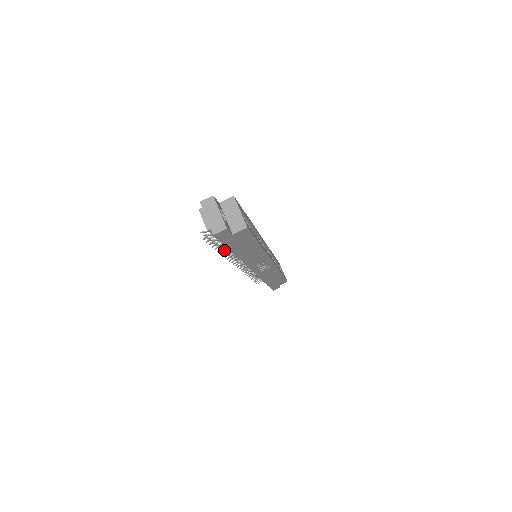
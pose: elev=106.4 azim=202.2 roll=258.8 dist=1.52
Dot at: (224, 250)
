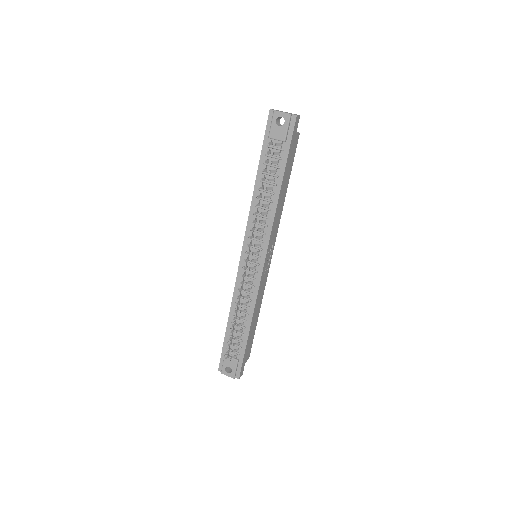
Dot at: (264, 197)
